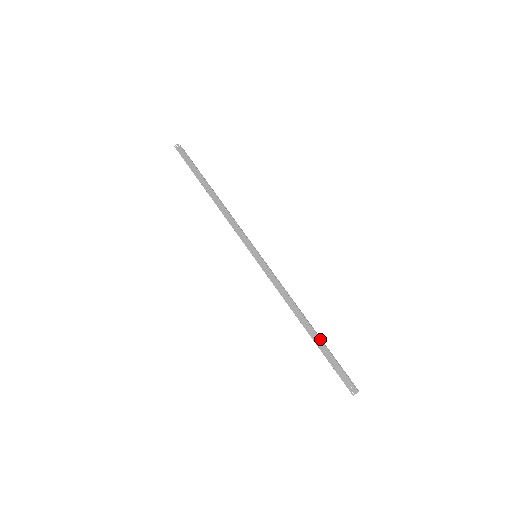
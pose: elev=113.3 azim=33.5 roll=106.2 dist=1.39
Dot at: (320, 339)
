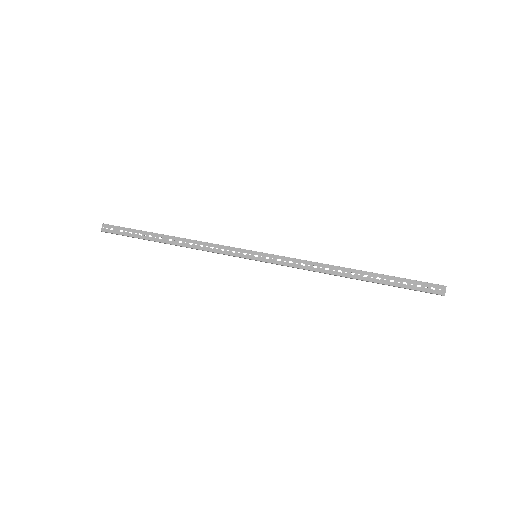
Dot at: (374, 273)
